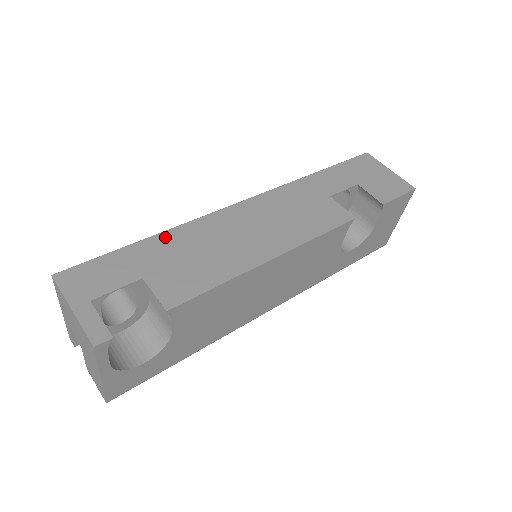
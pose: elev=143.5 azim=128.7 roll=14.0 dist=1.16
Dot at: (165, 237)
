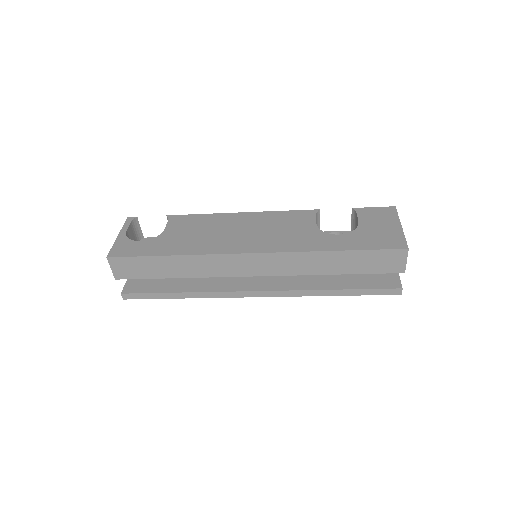
Dot at: occluded
